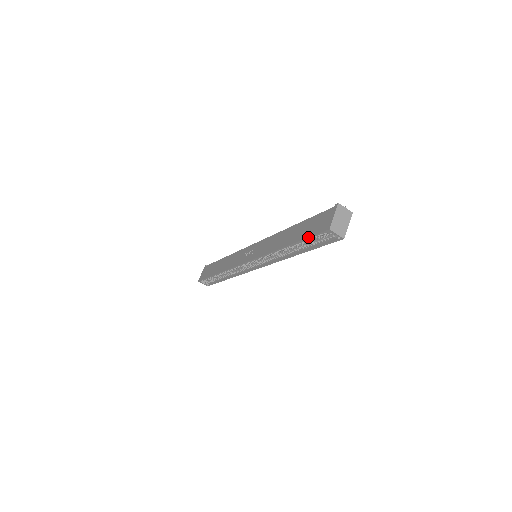
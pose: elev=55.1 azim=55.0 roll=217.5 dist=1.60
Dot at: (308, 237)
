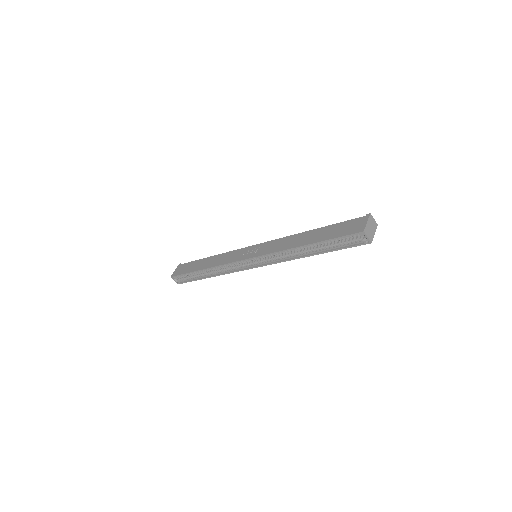
Dot at: (337, 237)
